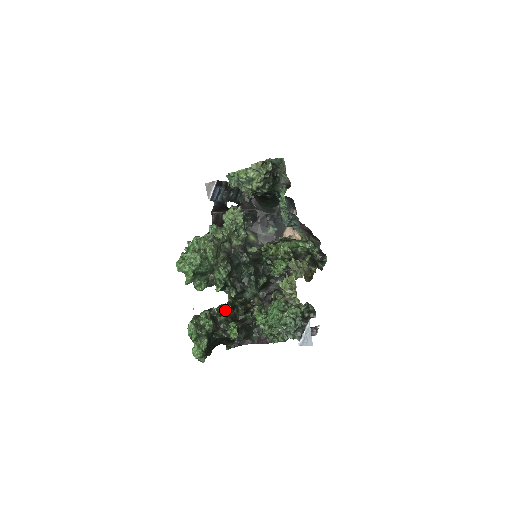
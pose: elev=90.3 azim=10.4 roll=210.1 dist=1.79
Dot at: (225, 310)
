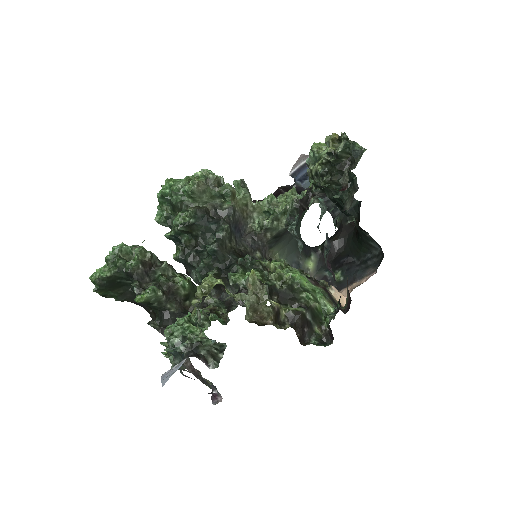
Dot at: (177, 279)
